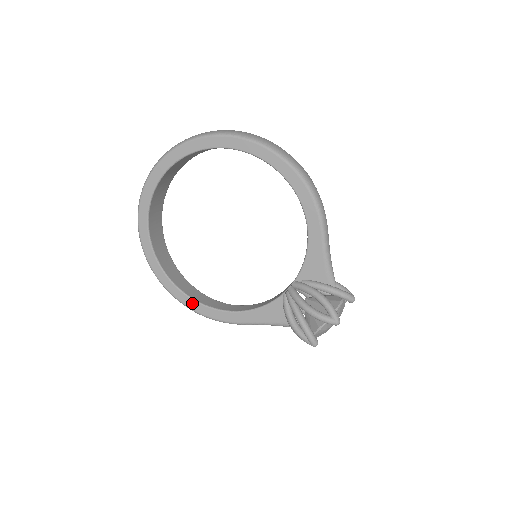
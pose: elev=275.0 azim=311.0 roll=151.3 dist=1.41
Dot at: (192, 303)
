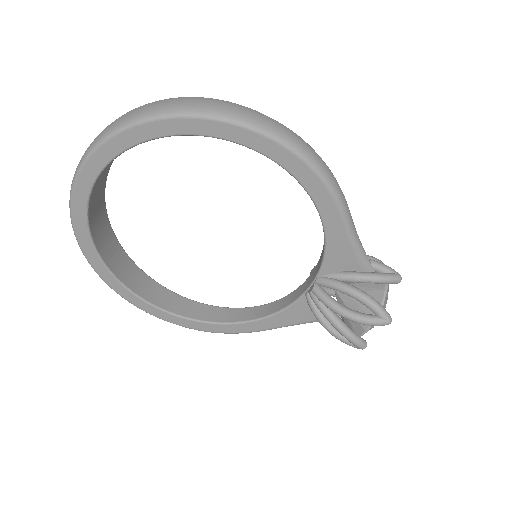
Dot at: (193, 324)
